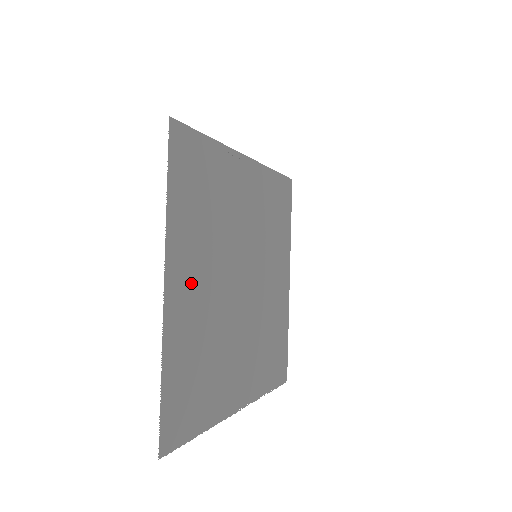
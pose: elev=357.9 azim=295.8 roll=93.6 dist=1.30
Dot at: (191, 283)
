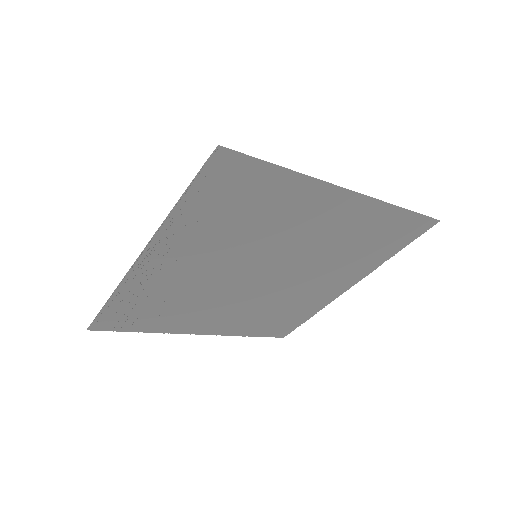
Dot at: (214, 320)
